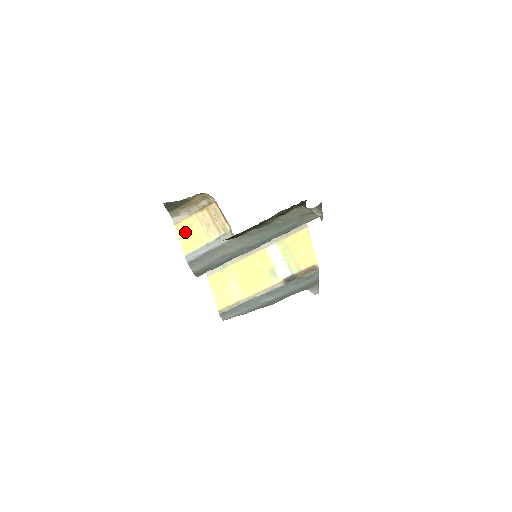
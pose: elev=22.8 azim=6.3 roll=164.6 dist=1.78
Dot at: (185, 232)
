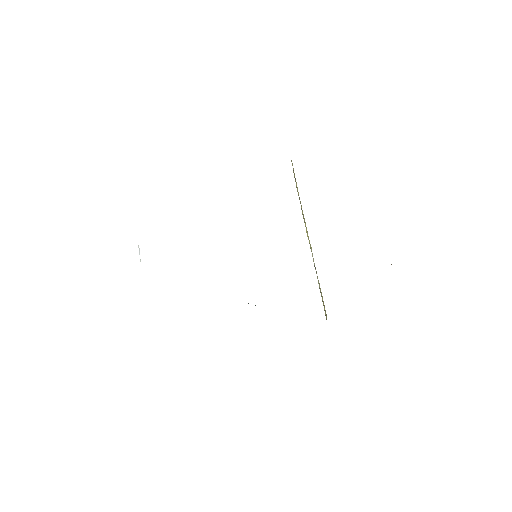
Dot at: occluded
